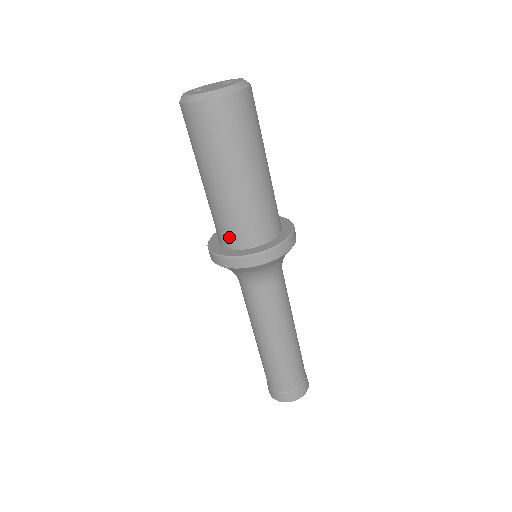
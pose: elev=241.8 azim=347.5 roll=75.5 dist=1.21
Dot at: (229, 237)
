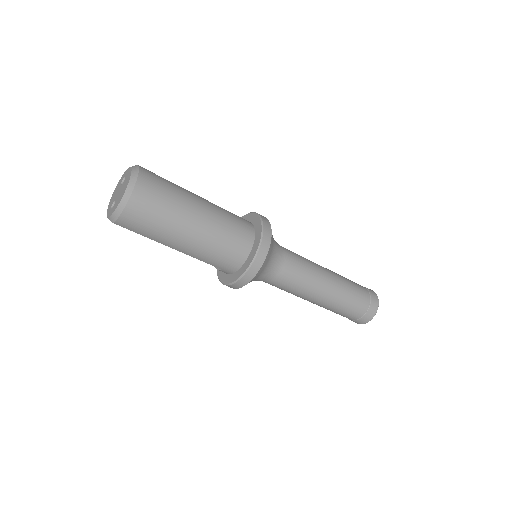
Dot at: (232, 260)
